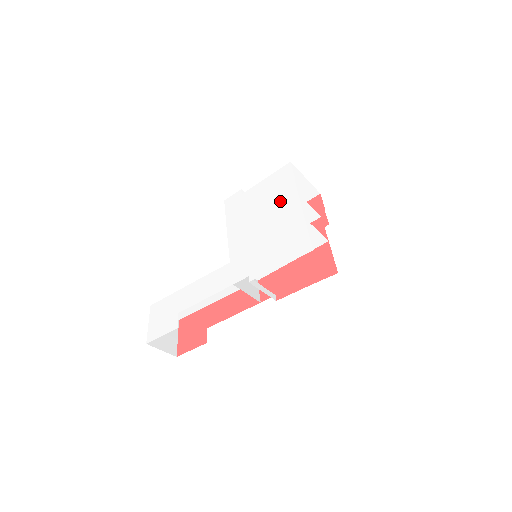
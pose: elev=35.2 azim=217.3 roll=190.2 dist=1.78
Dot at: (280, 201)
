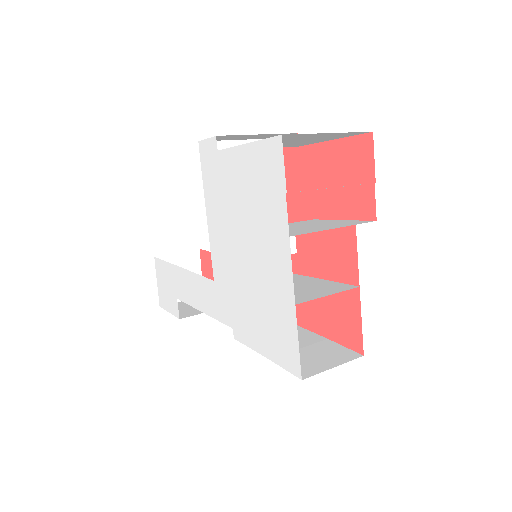
Dot at: (265, 228)
